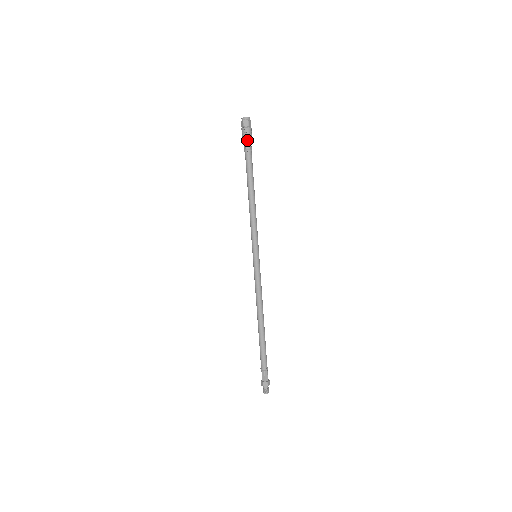
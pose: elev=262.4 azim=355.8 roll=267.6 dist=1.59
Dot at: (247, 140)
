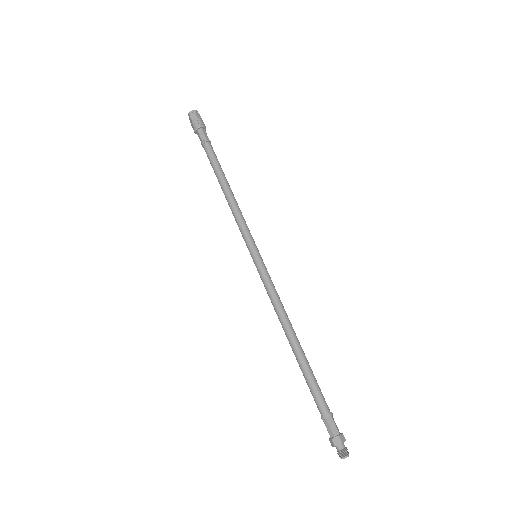
Dot at: (204, 131)
